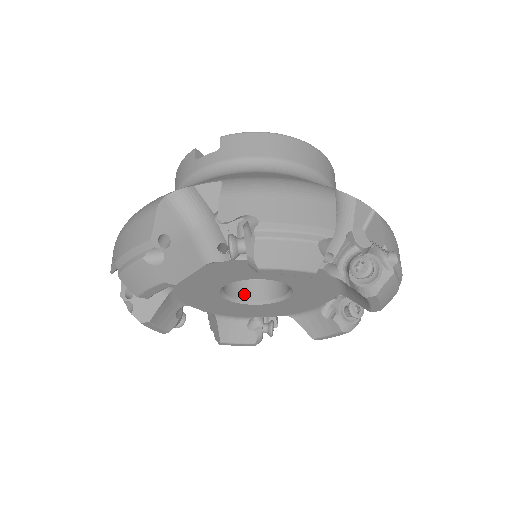
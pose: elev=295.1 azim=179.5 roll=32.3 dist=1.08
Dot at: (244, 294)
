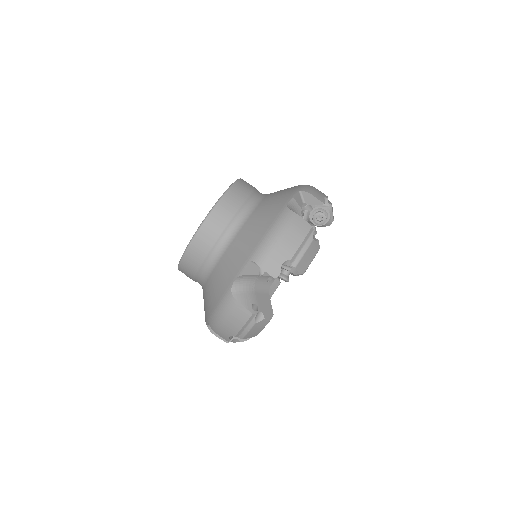
Dot at: occluded
